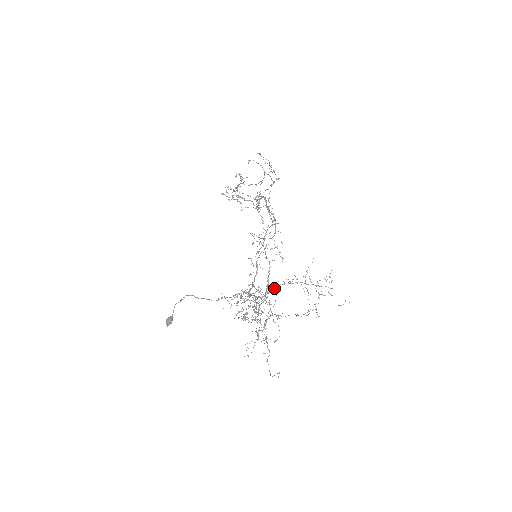
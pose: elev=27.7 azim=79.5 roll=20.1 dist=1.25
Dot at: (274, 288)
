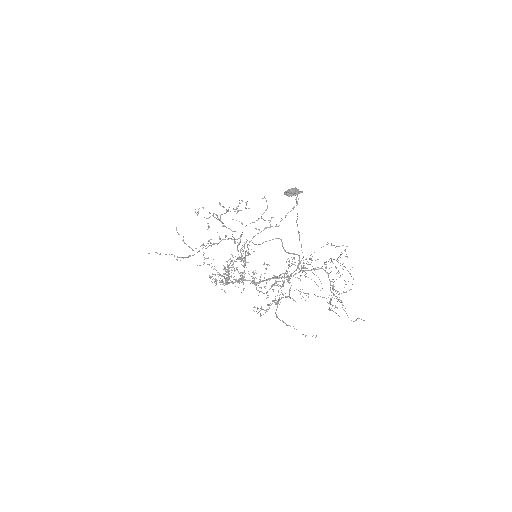
Dot at: occluded
